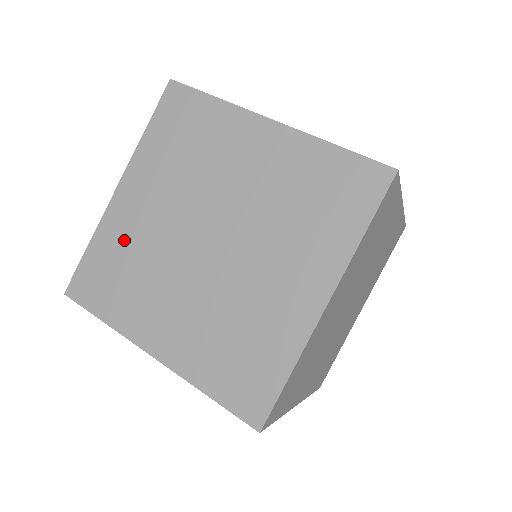
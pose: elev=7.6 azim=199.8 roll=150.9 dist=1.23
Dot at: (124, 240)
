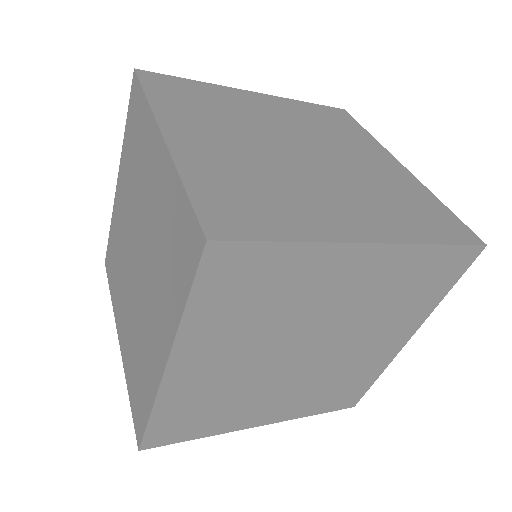
Dot at: (117, 232)
